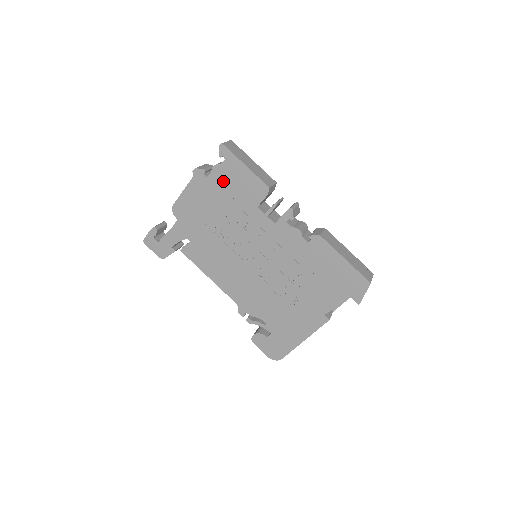
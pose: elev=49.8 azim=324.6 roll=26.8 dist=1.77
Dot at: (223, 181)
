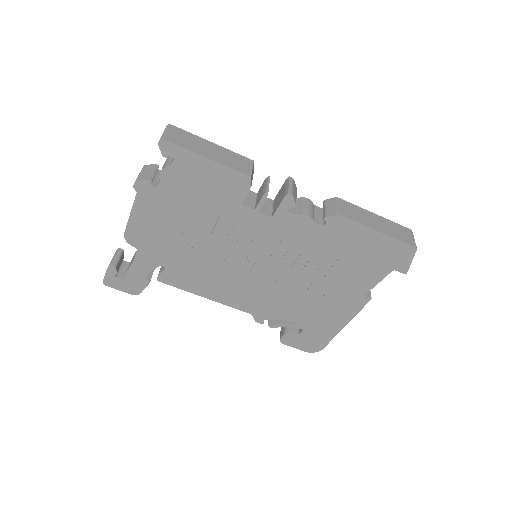
Dot at: (182, 187)
